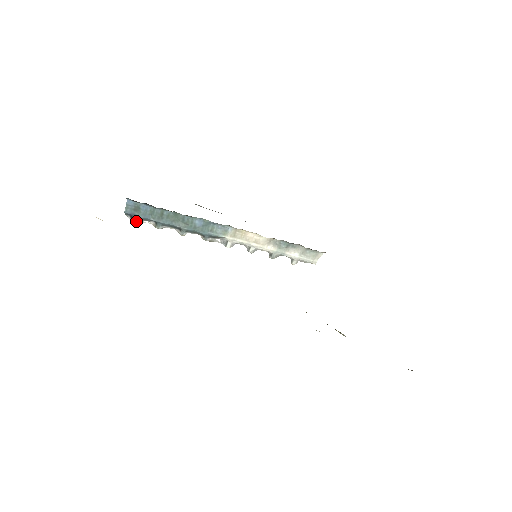
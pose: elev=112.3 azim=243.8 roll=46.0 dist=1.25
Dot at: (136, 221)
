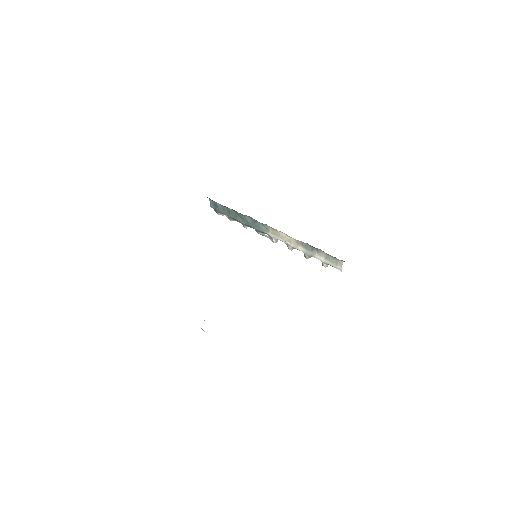
Dot at: (219, 214)
